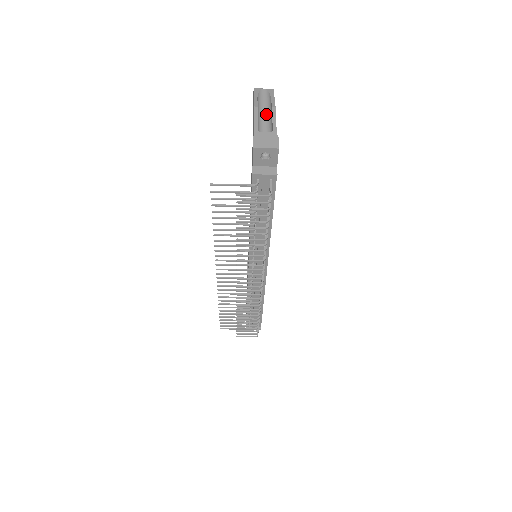
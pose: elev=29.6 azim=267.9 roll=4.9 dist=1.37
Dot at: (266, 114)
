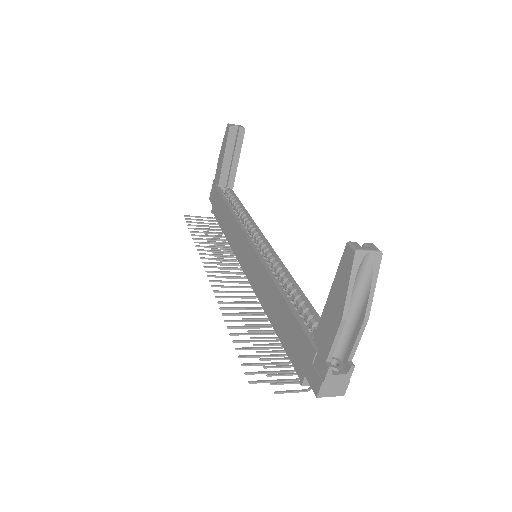
Dot at: (352, 307)
